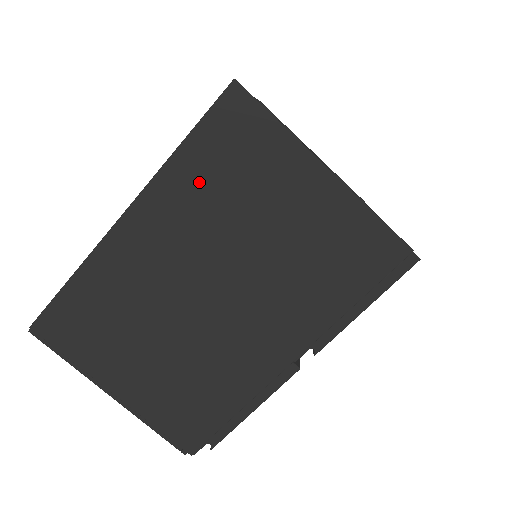
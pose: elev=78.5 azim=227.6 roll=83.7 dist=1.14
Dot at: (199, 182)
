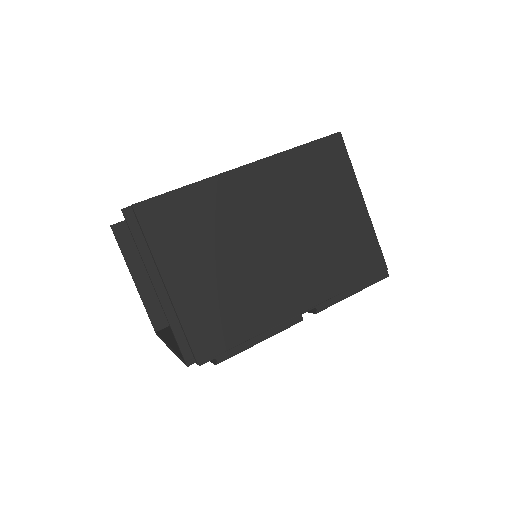
Dot at: (299, 172)
